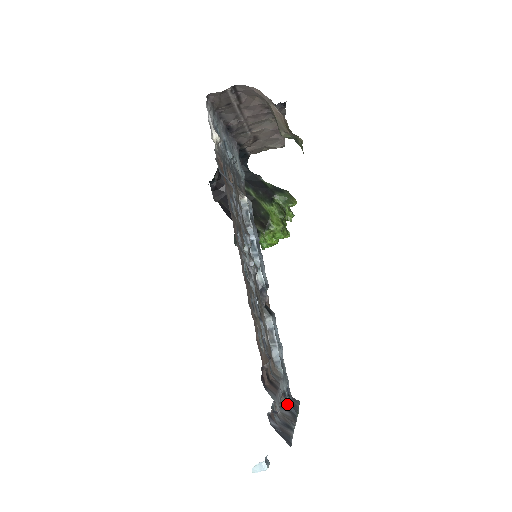
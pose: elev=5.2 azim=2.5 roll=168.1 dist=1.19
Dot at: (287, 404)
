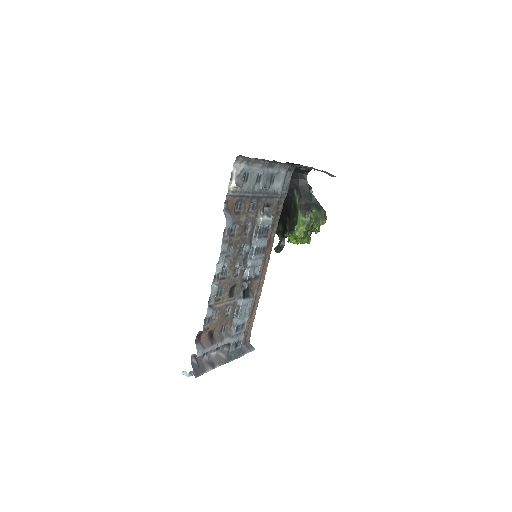
Dot at: (227, 351)
